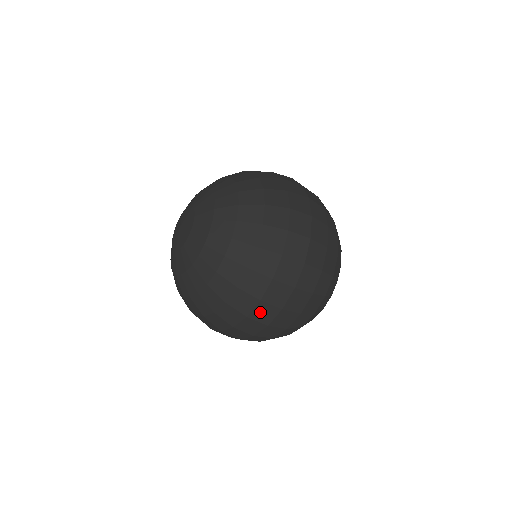
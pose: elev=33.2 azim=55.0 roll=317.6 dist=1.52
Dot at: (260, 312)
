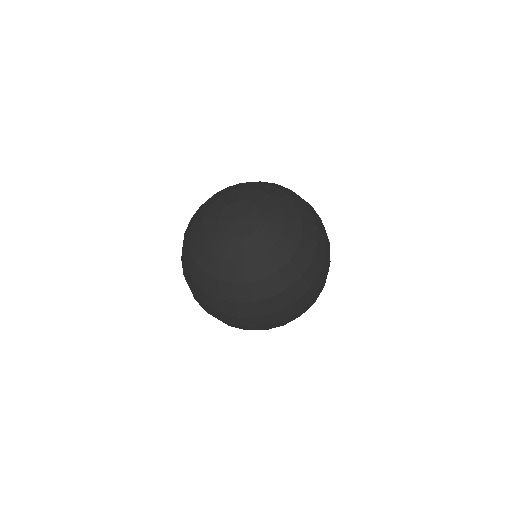
Dot at: (248, 320)
